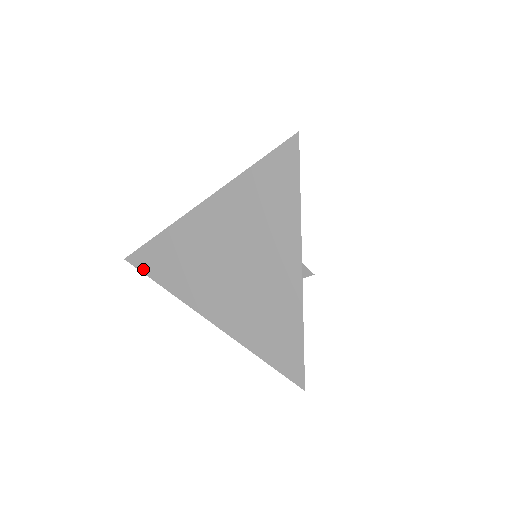
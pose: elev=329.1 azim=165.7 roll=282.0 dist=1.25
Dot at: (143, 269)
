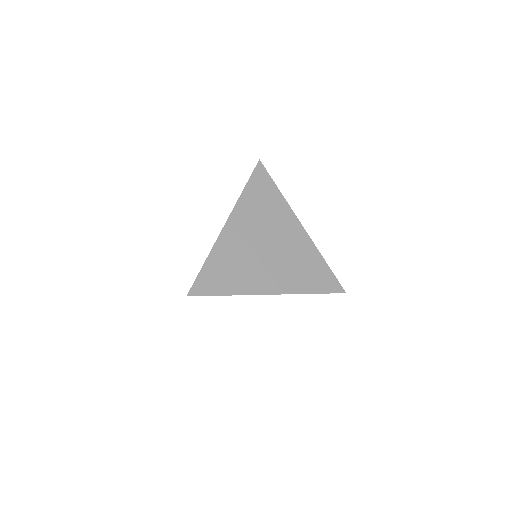
Dot at: (206, 293)
